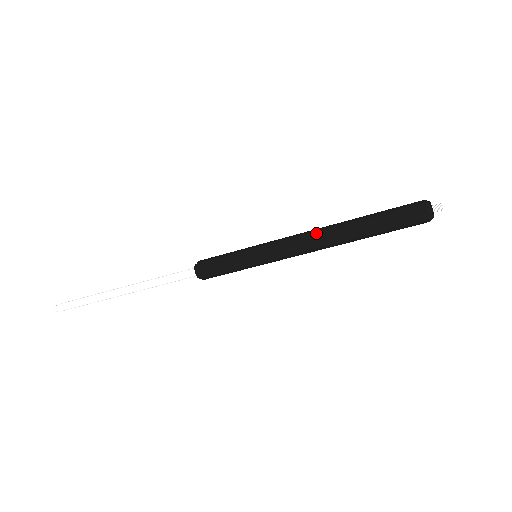
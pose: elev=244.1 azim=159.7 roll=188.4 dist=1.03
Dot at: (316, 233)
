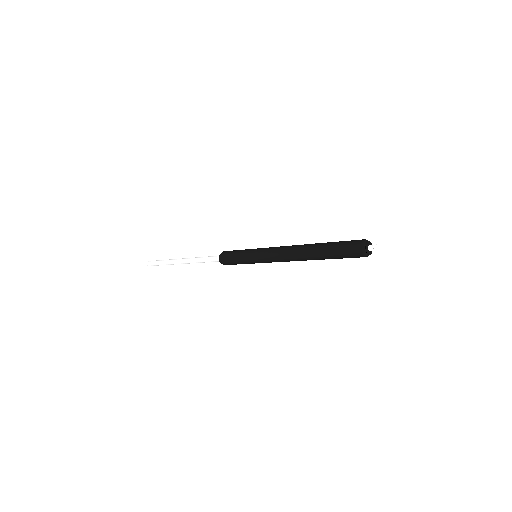
Dot at: (292, 246)
